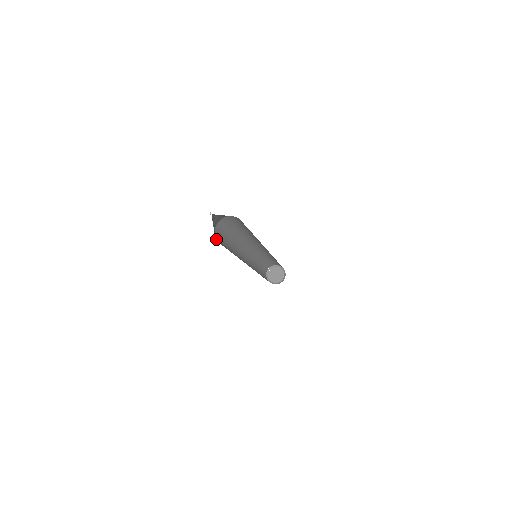
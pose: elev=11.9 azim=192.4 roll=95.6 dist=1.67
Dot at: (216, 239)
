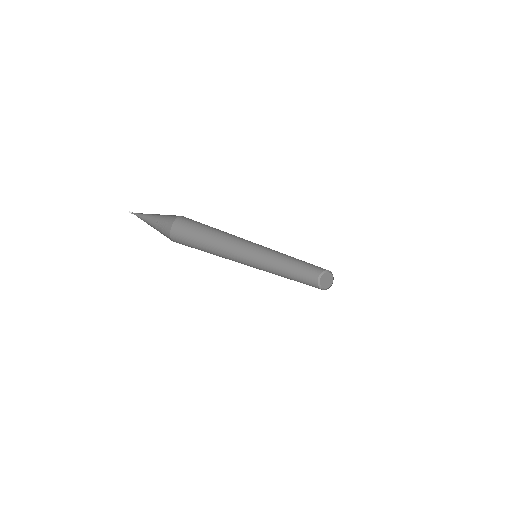
Dot at: (173, 241)
